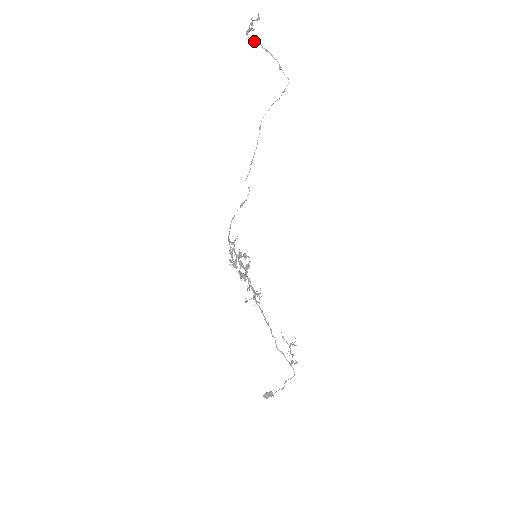
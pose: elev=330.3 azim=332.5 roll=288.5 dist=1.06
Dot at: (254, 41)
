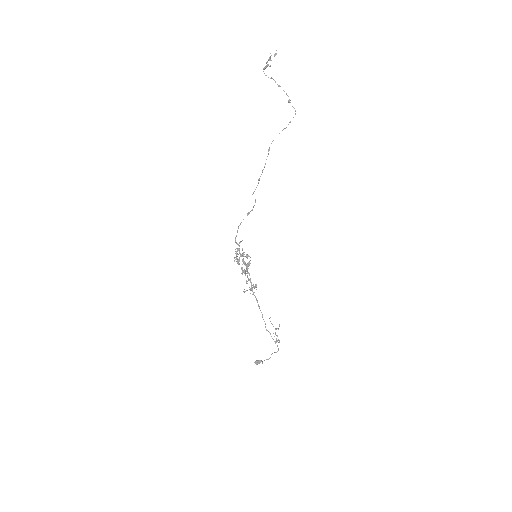
Dot at: occluded
